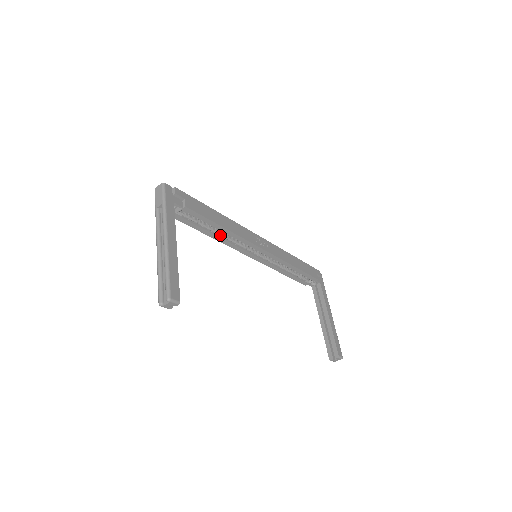
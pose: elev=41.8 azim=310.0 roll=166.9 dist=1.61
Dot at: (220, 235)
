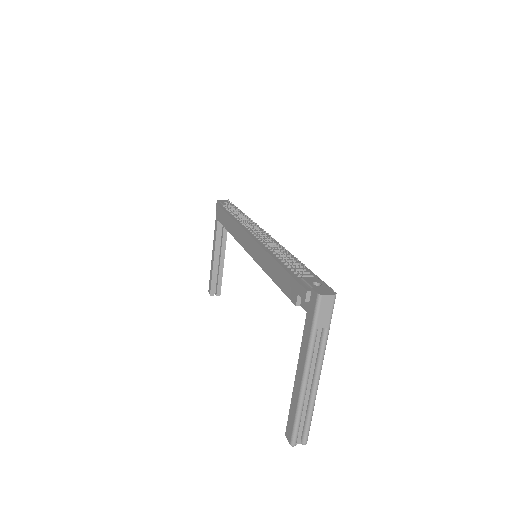
Dot at: occluded
